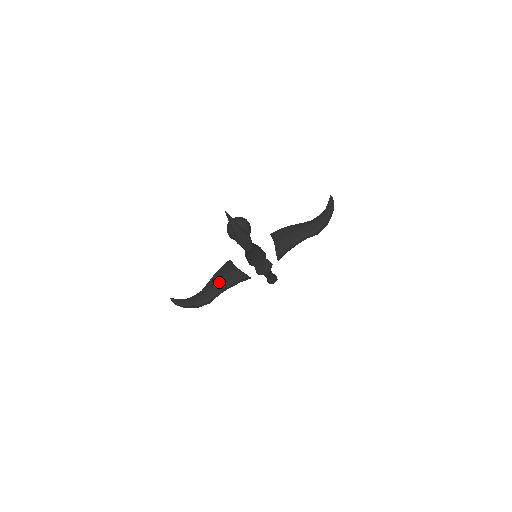
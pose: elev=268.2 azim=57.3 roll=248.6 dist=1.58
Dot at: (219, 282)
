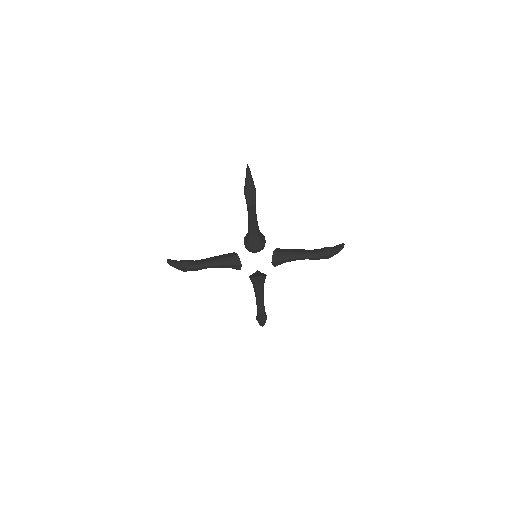
Dot at: (214, 258)
